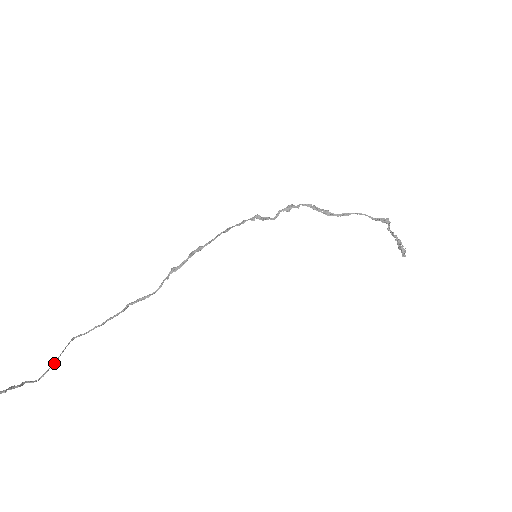
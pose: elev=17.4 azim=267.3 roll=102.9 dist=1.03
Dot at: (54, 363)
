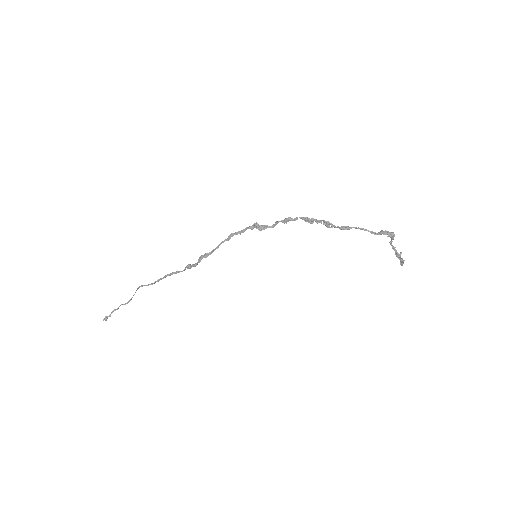
Dot at: occluded
